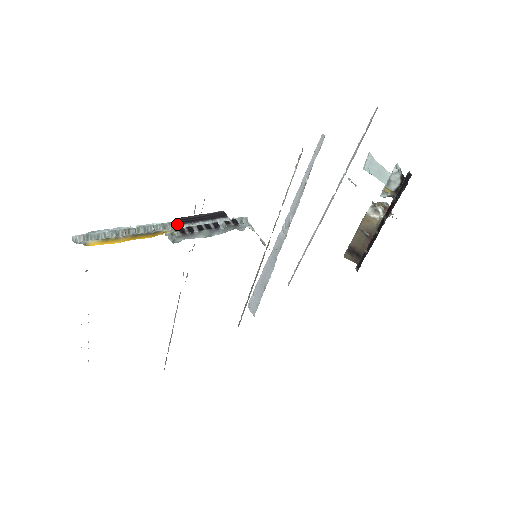
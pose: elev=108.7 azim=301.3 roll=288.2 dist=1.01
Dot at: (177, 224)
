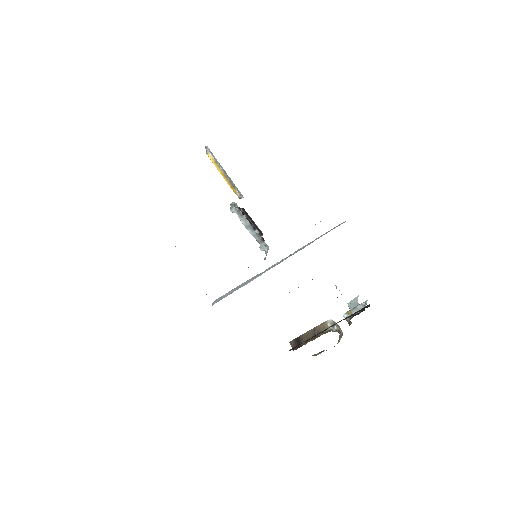
Dot at: occluded
